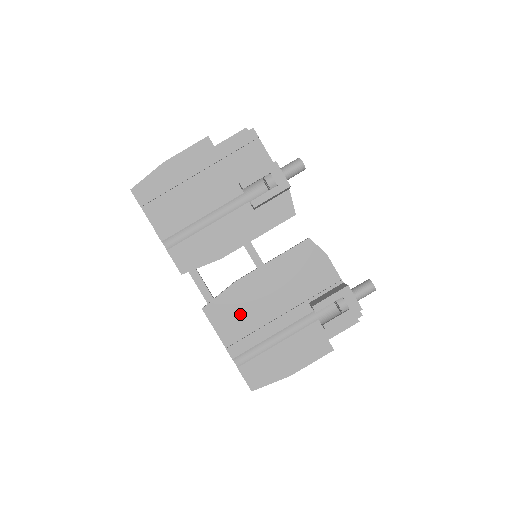
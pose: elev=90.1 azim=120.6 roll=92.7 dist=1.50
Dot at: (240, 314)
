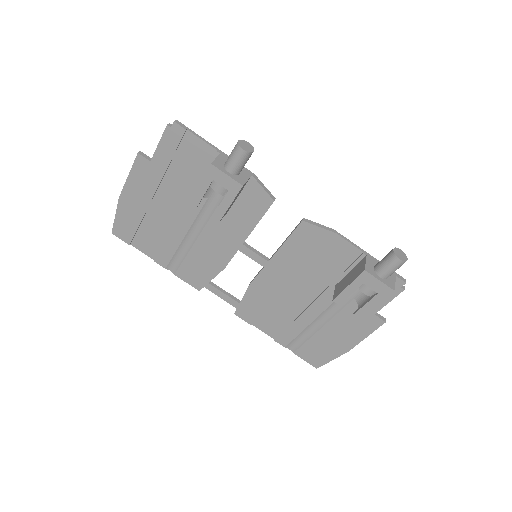
Dot at: (271, 310)
